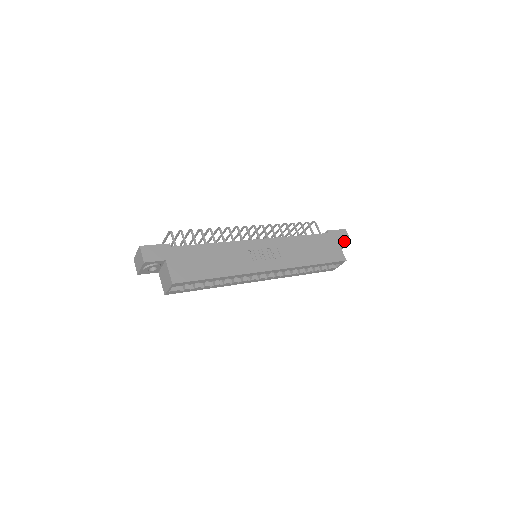
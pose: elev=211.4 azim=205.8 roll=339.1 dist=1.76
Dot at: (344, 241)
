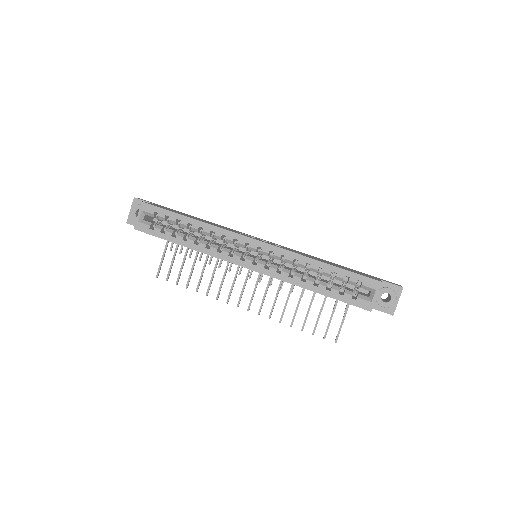
Dot at: (390, 283)
